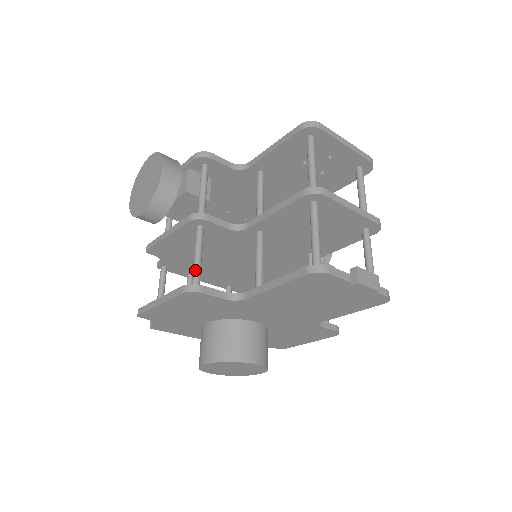
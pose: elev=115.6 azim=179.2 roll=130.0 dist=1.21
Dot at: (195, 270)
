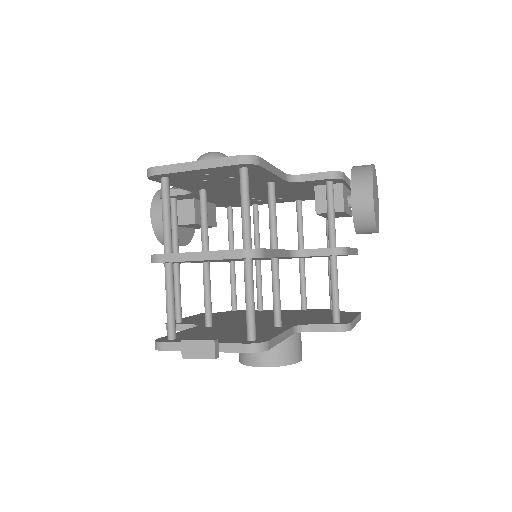
Dot at: (175, 306)
